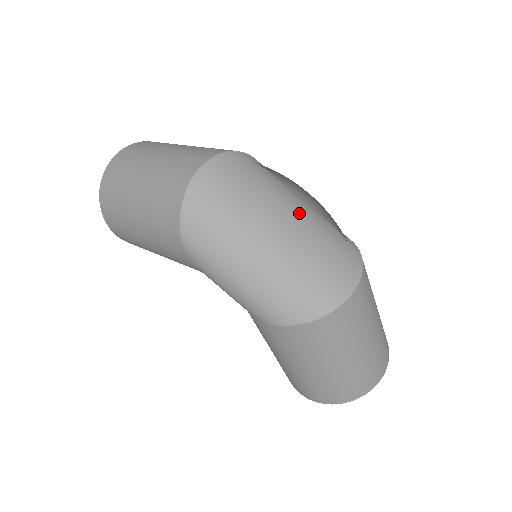
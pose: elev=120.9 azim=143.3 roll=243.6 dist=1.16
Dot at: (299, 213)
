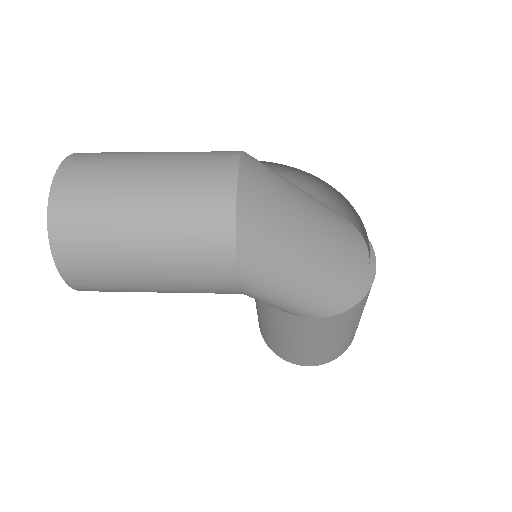
Dot at: (315, 203)
